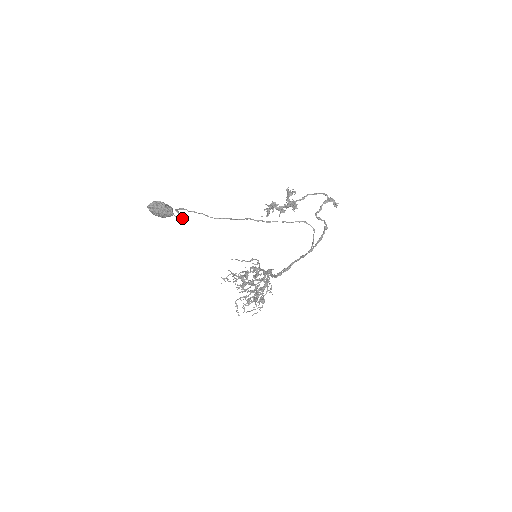
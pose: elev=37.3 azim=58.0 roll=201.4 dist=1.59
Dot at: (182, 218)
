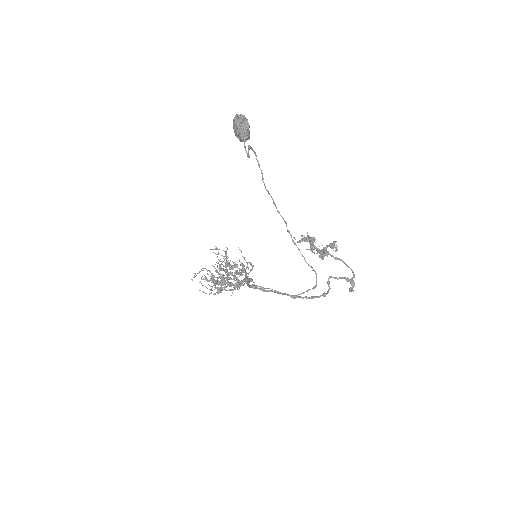
Dot at: occluded
